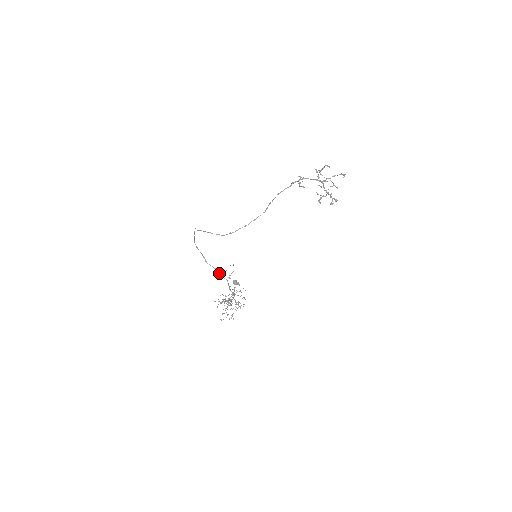
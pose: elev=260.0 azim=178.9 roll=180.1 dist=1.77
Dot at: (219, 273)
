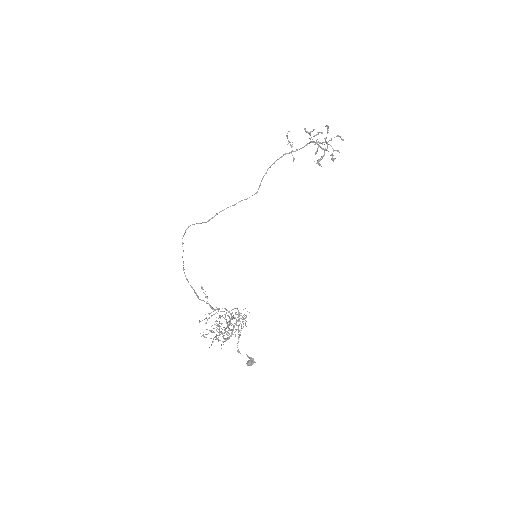
Dot at: occluded
